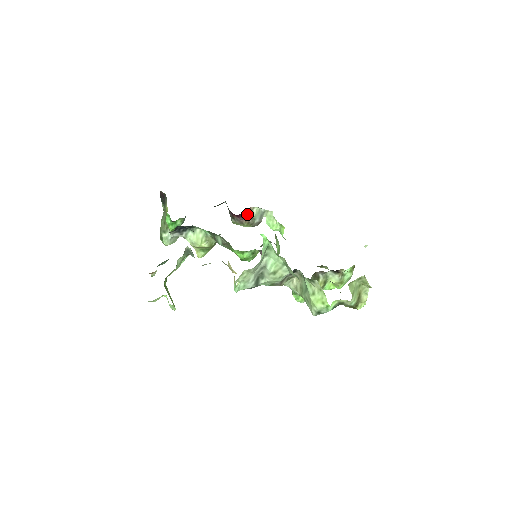
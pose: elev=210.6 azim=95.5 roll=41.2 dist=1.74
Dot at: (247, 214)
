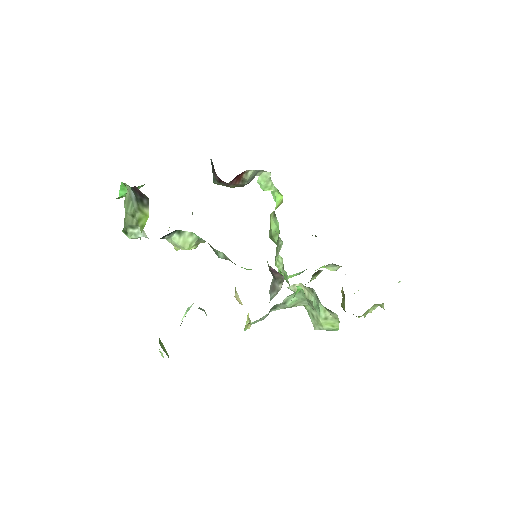
Dot at: (238, 177)
